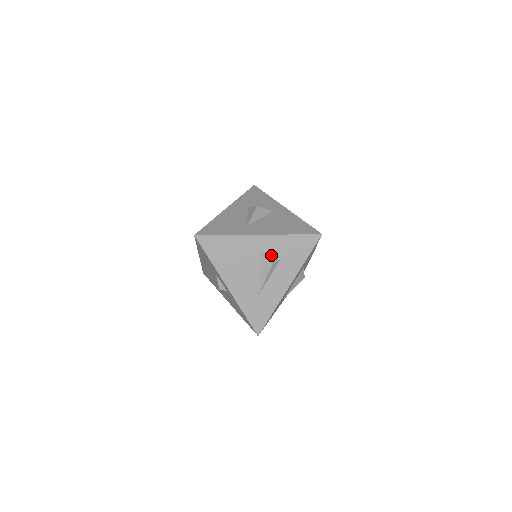
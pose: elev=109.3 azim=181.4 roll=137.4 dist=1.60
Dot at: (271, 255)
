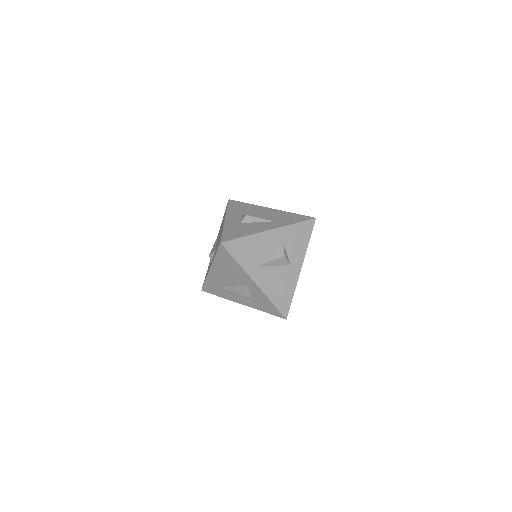
Dot at: (250, 292)
